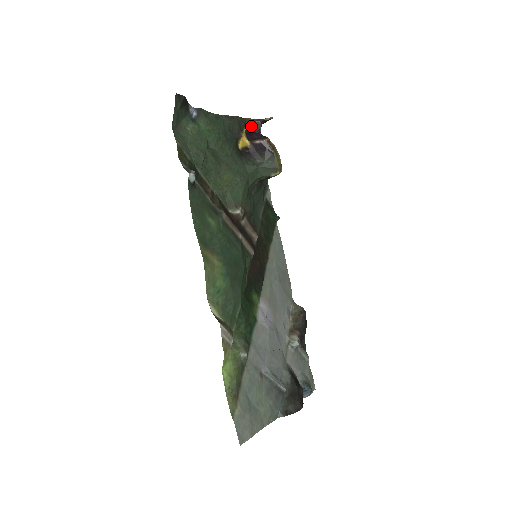
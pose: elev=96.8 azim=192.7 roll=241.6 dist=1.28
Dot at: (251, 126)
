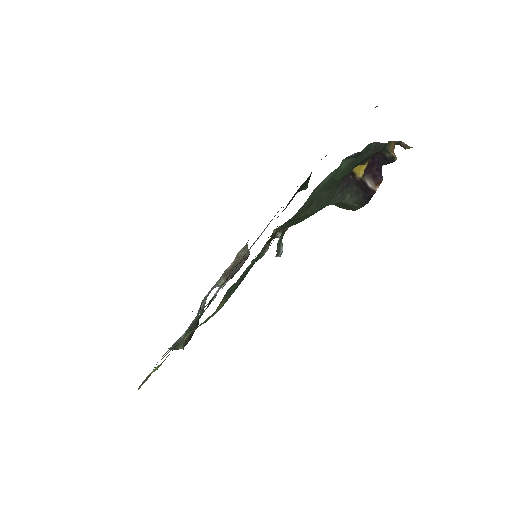
Dot at: (384, 153)
